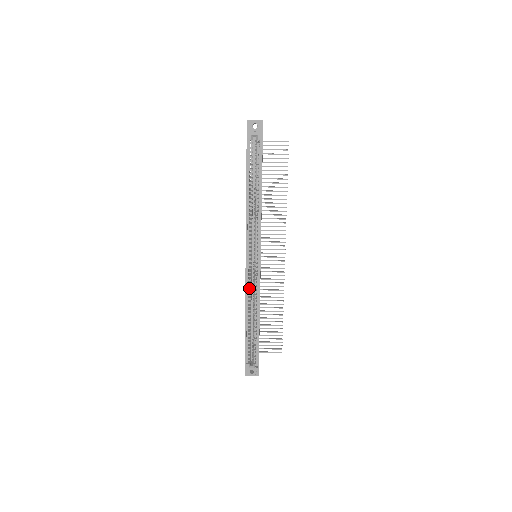
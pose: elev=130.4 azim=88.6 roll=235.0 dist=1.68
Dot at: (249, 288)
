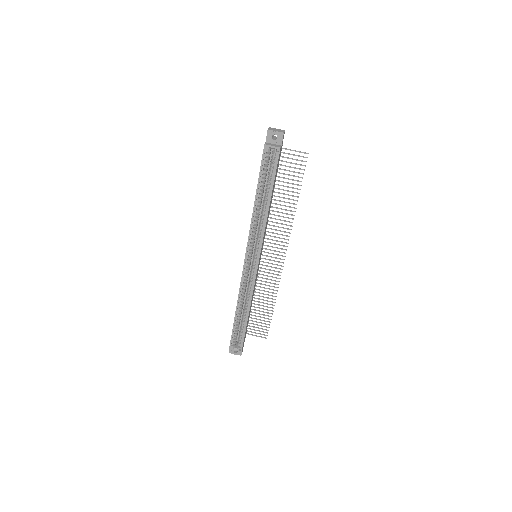
Dot at: (244, 285)
